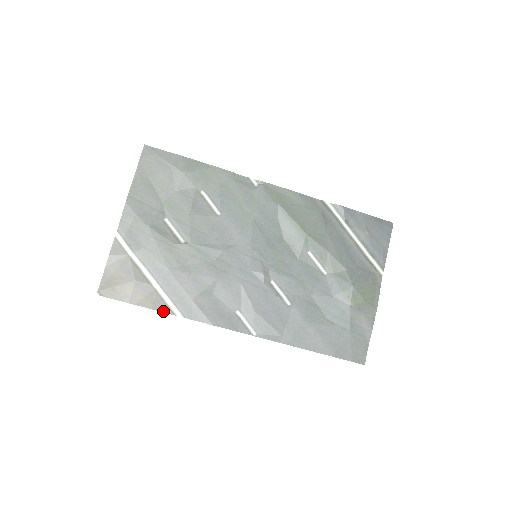
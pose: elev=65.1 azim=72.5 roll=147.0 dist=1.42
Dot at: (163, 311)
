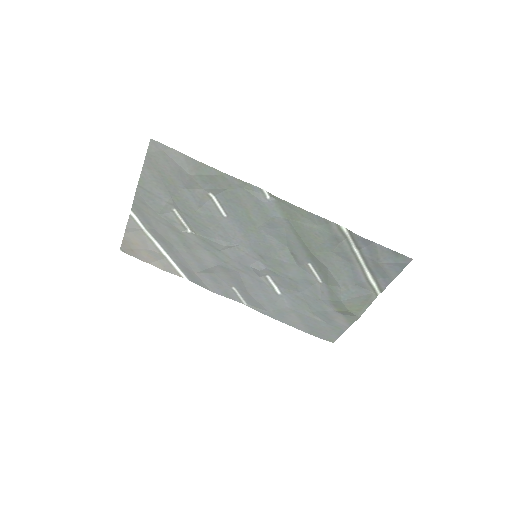
Dot at: (172, 273)
